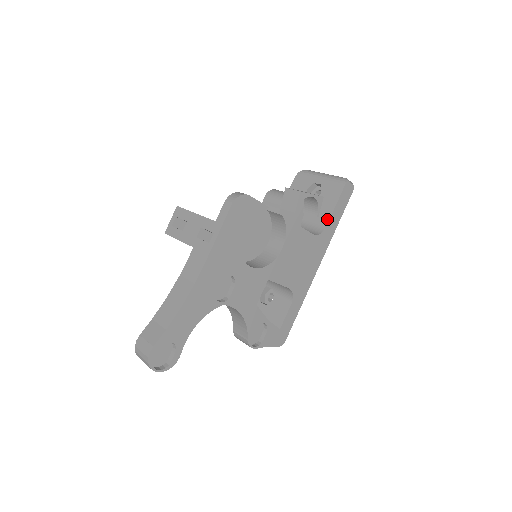
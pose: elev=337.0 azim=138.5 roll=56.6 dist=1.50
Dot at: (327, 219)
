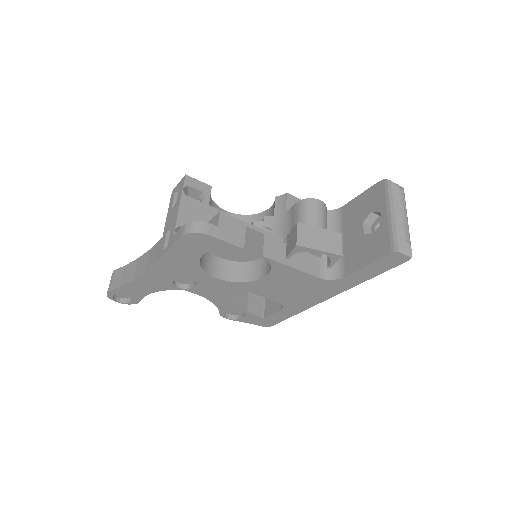
Dot at: (351, 270)
